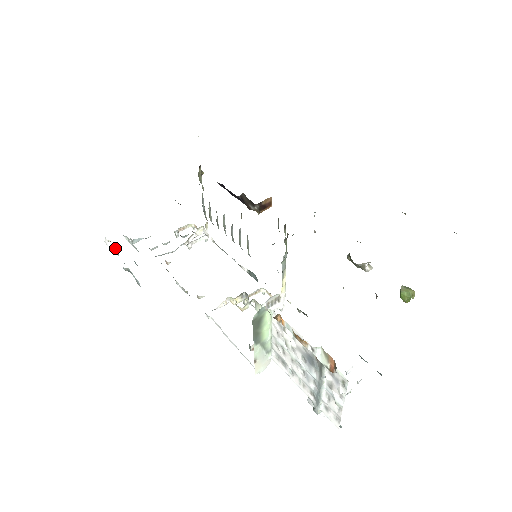
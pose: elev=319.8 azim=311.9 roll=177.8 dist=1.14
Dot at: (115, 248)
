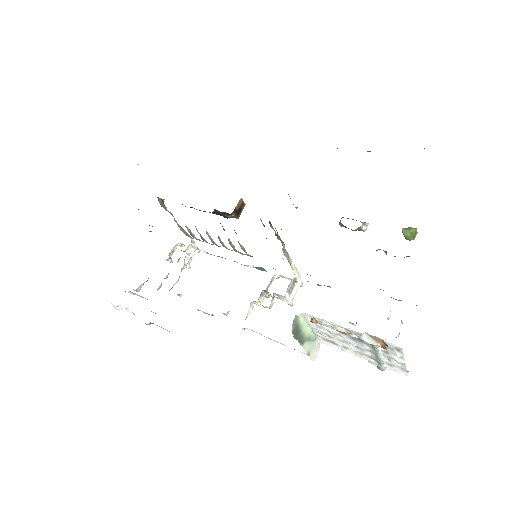
Dot at: (127, 310)
